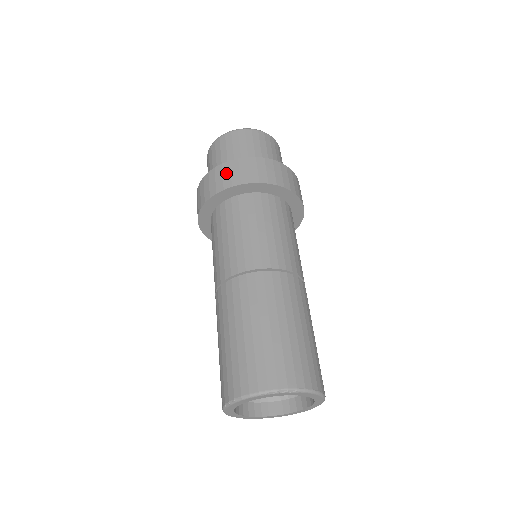
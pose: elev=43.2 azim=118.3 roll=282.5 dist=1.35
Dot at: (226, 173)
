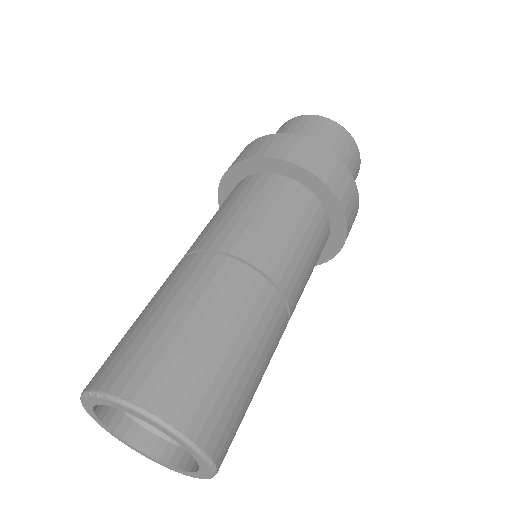
Dot at: occluded
